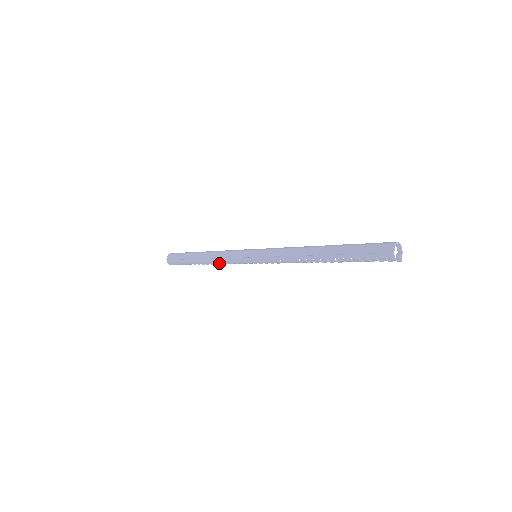
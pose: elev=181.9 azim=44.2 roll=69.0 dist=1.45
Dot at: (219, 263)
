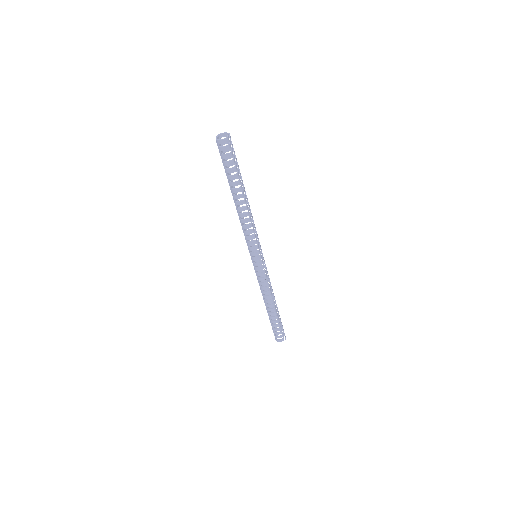
Dot at: (265, 293)
